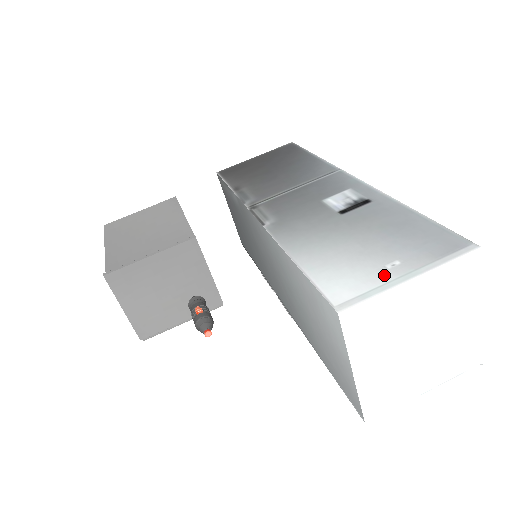
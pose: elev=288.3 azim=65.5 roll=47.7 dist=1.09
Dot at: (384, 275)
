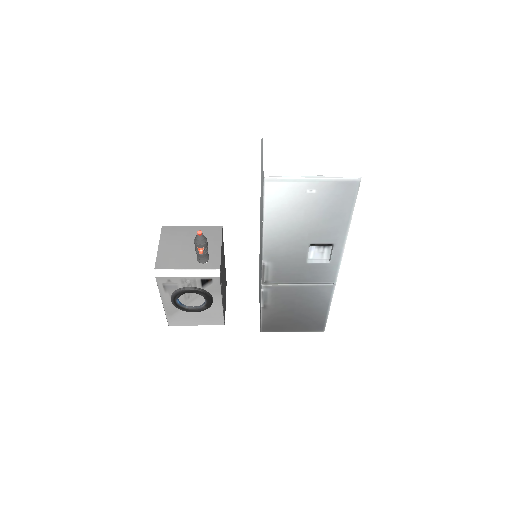
Dot at: occluded
